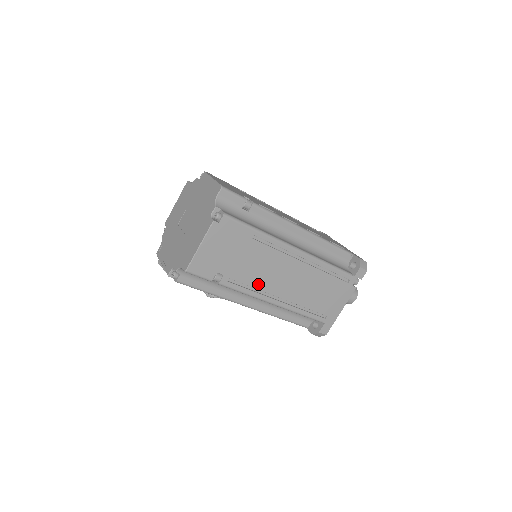
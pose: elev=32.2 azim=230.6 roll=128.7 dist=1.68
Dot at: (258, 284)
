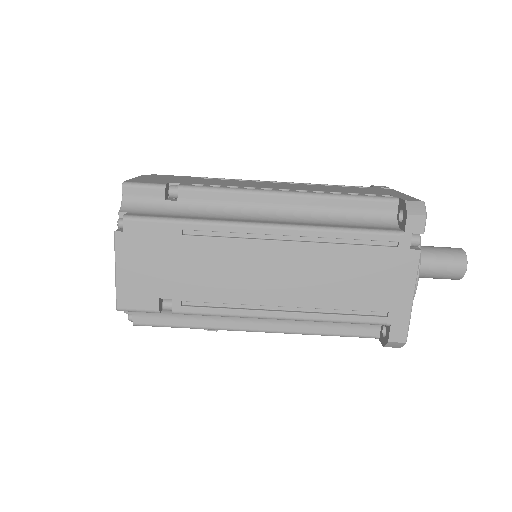
Dot at: (232, 296)
